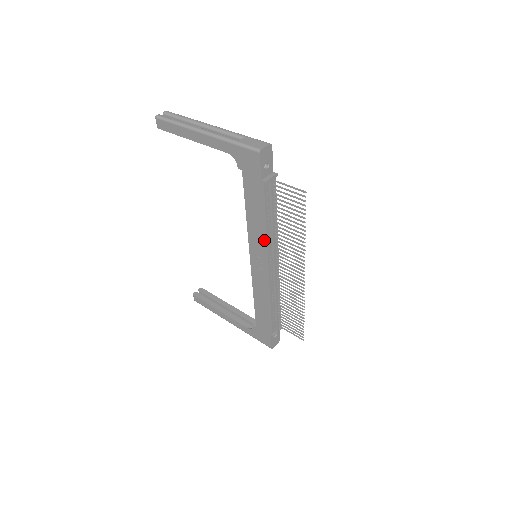
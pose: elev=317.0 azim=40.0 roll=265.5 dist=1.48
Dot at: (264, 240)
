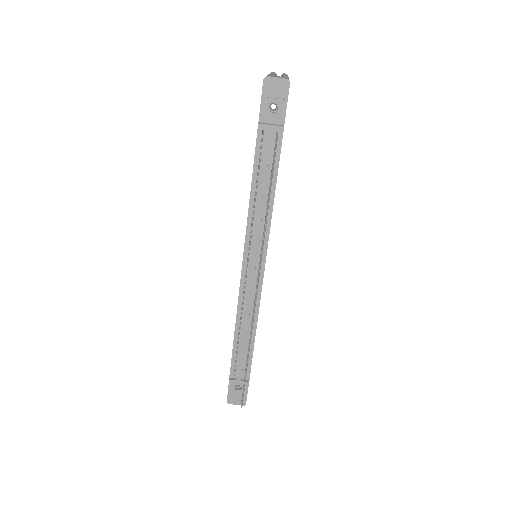
Dot at: (247, 219)
